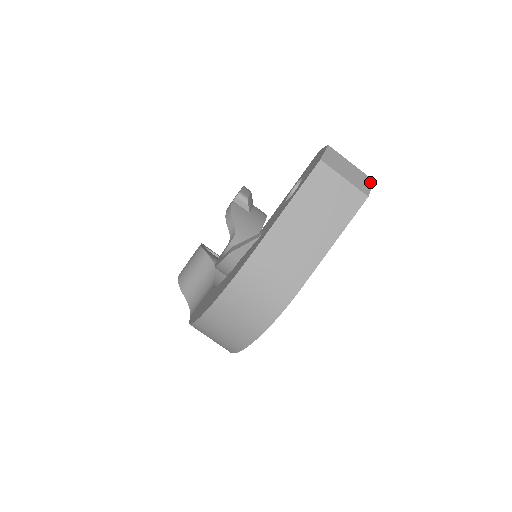
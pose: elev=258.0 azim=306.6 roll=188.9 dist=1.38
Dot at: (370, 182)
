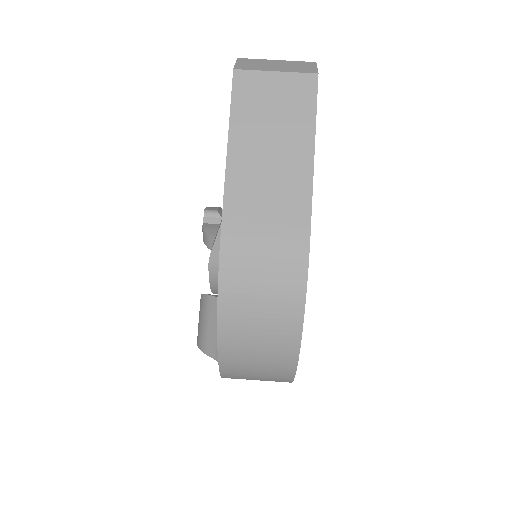
Dot at: (312, 64)
